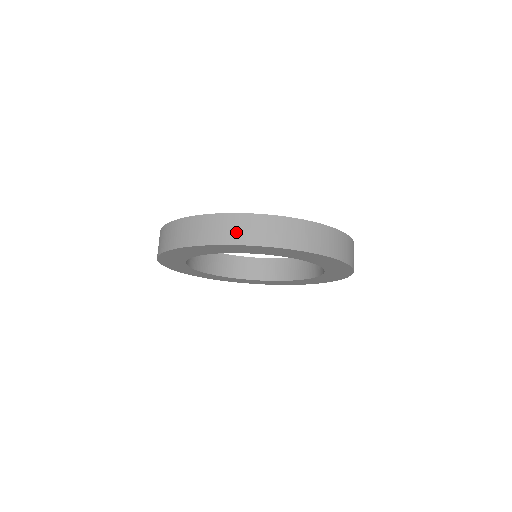
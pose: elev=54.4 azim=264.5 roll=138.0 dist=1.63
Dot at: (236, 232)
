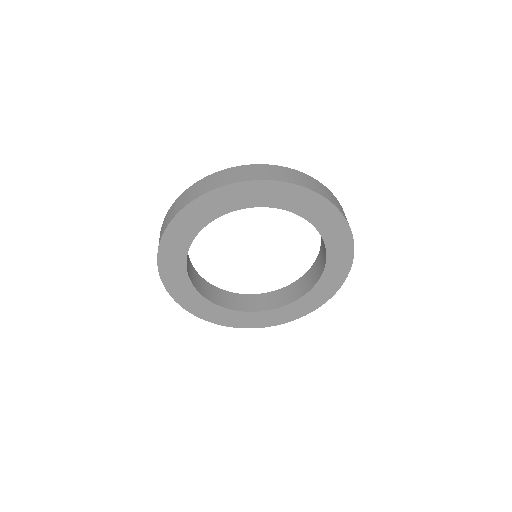
Dot at: (199, 190)
